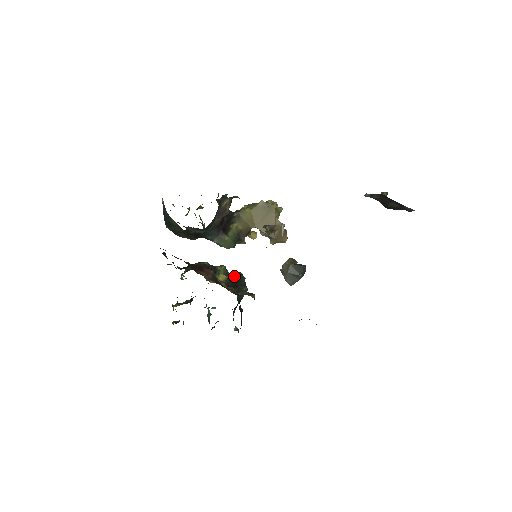
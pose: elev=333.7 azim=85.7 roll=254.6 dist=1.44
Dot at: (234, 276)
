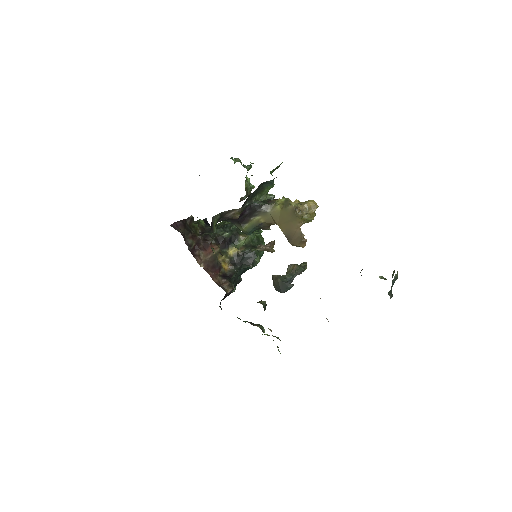
Dot at: (248, 251)
